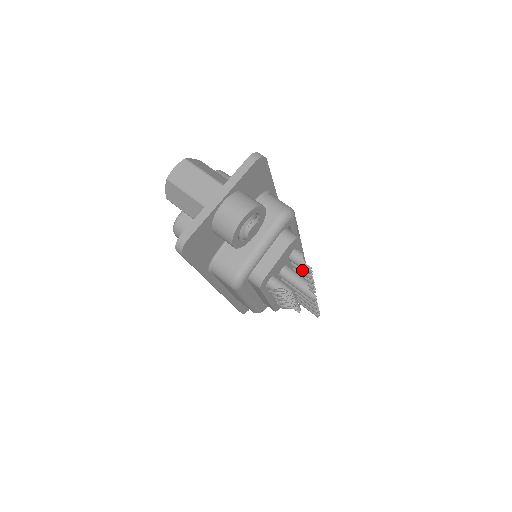
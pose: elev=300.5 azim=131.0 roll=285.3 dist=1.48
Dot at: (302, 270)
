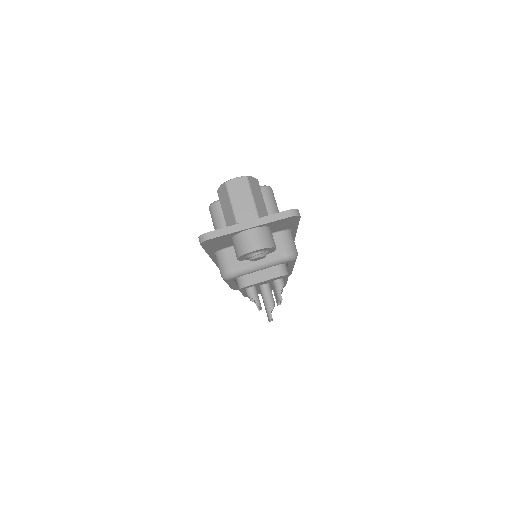
Dot at: occluded
